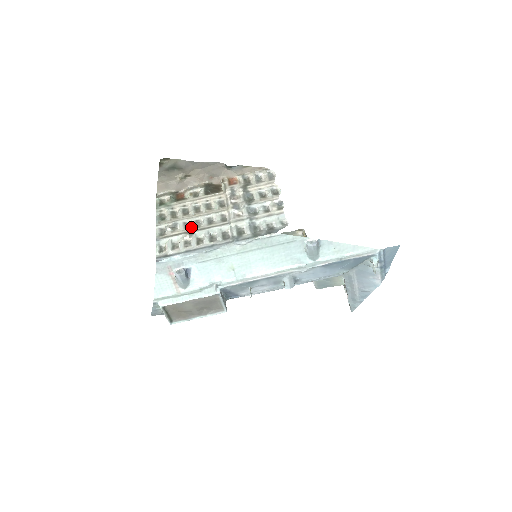
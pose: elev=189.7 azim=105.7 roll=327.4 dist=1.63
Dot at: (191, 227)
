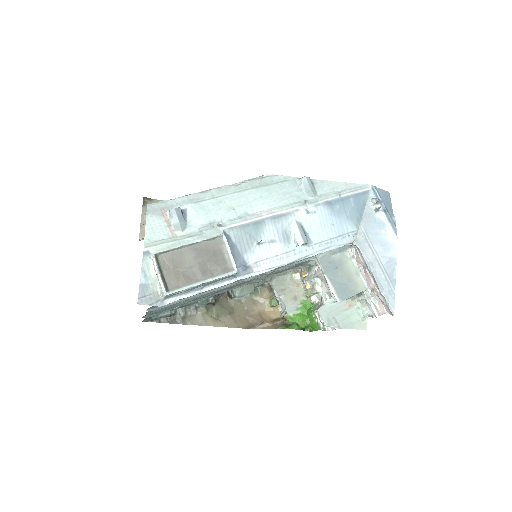
Dot at: occluded
